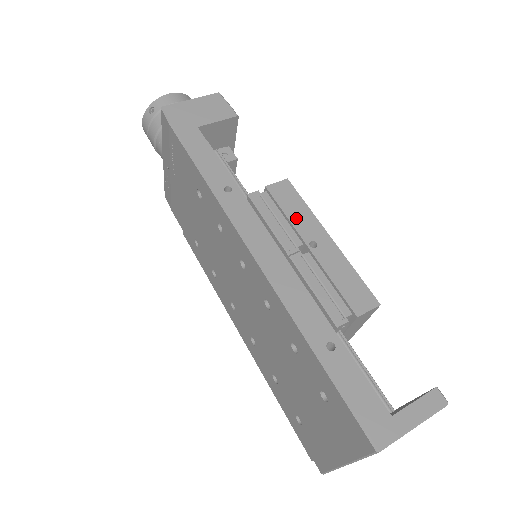
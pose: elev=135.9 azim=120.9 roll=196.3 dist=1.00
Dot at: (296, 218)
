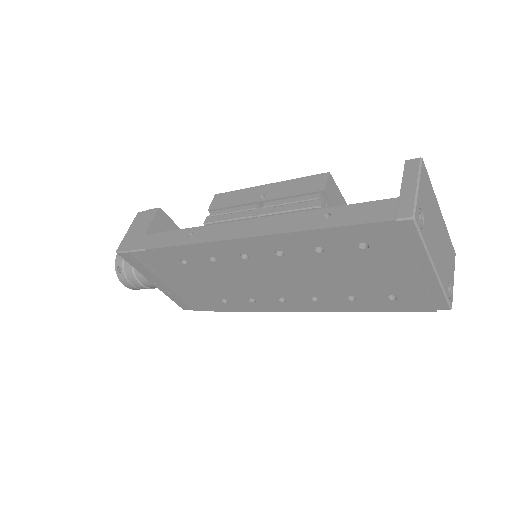
Dot at: (240, 200)
